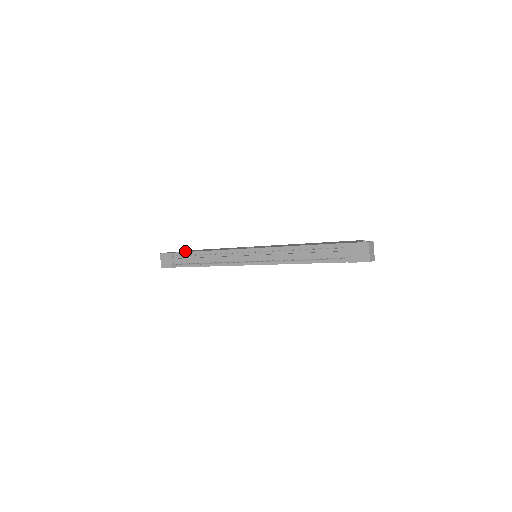
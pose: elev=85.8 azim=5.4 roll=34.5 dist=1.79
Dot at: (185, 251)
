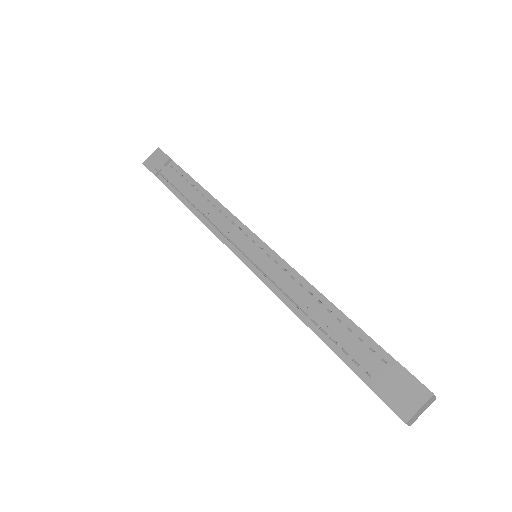
Dot at: occluded
